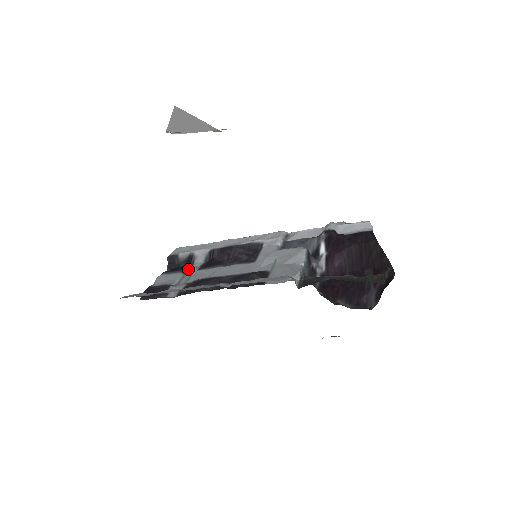
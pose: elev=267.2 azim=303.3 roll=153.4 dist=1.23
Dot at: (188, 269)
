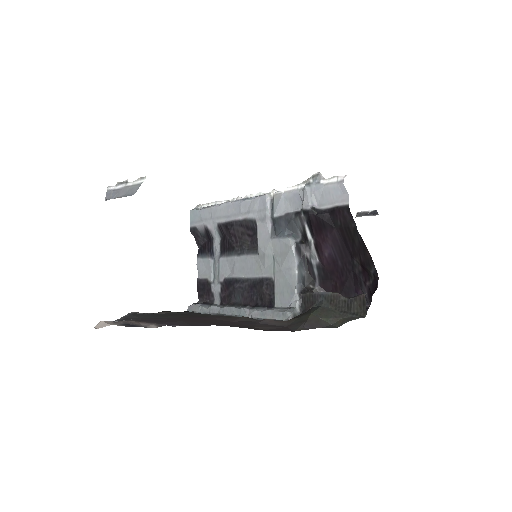
Dot at: (213, 250)
